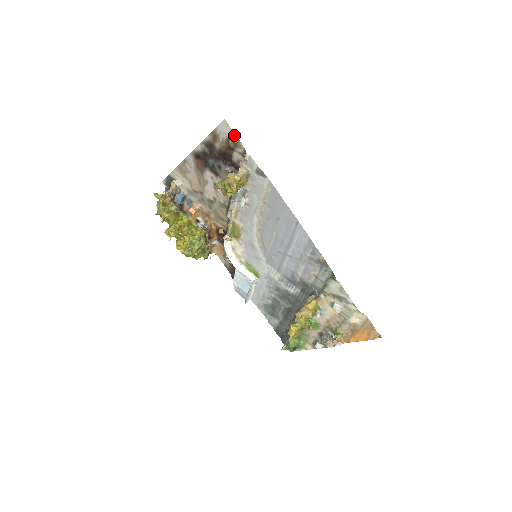
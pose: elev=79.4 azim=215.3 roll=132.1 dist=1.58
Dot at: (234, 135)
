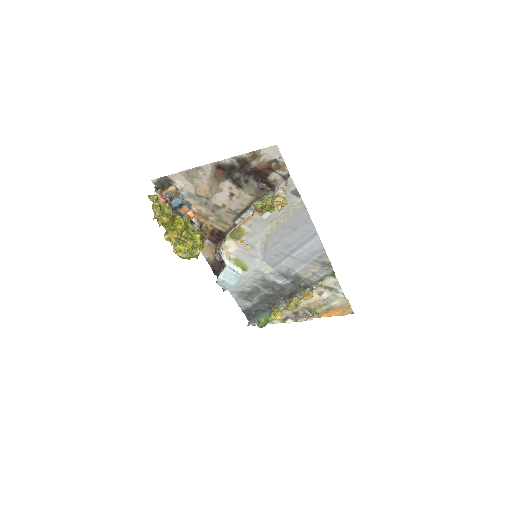
Dot at: (281, 159)
